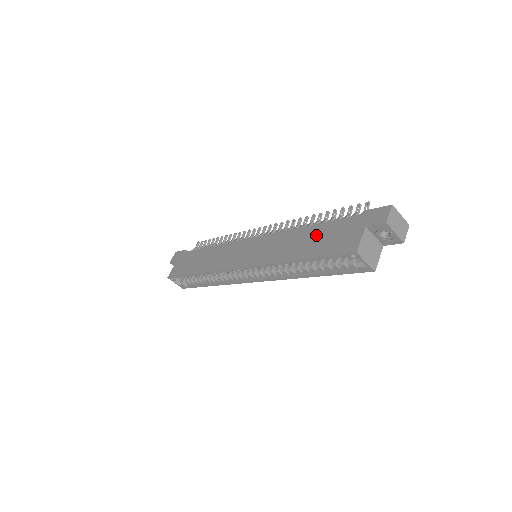
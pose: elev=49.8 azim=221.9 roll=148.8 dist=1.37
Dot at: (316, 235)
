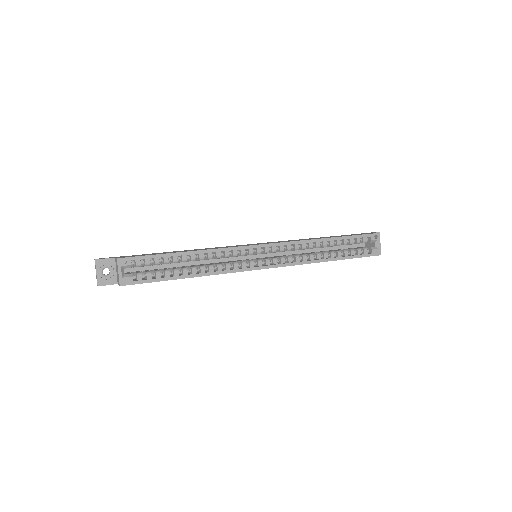
Dot at: occluded
